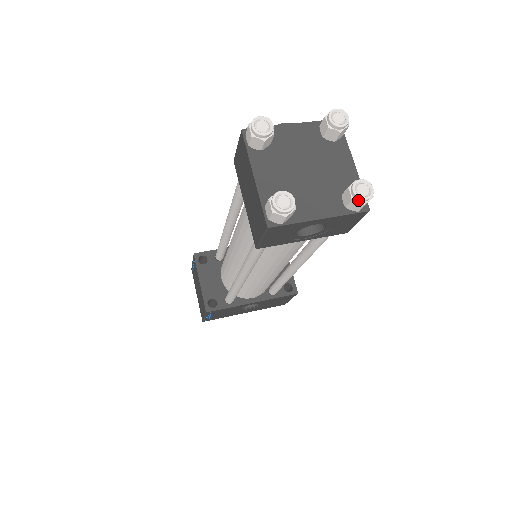
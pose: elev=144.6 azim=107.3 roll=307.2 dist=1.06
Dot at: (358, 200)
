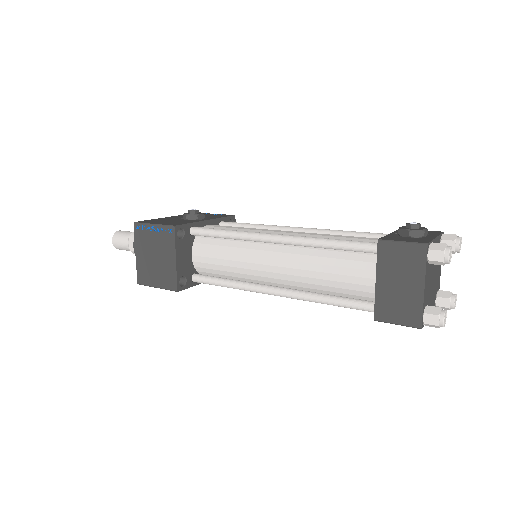
Dot at: (451, 308)
